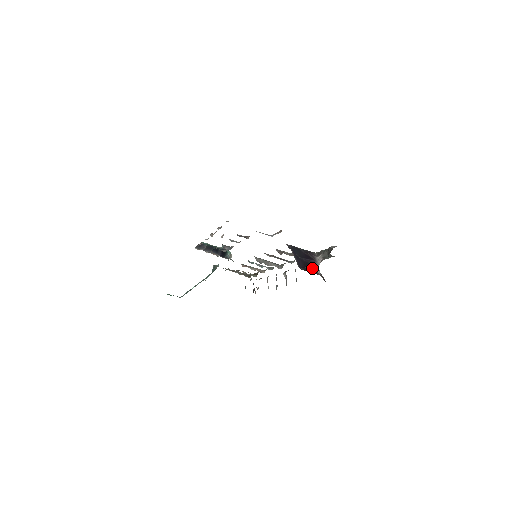
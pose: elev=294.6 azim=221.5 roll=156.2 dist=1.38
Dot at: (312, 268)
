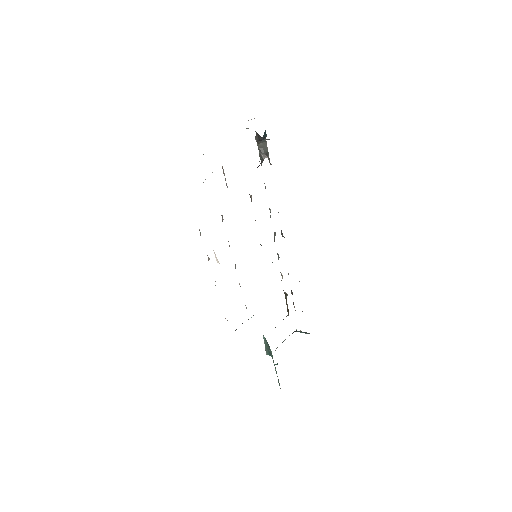
Dot at: occluded
